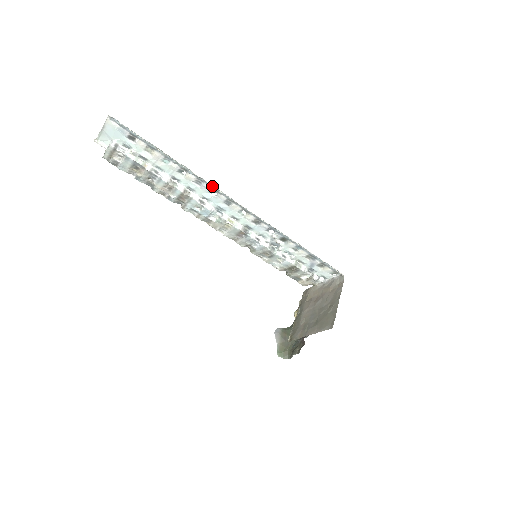
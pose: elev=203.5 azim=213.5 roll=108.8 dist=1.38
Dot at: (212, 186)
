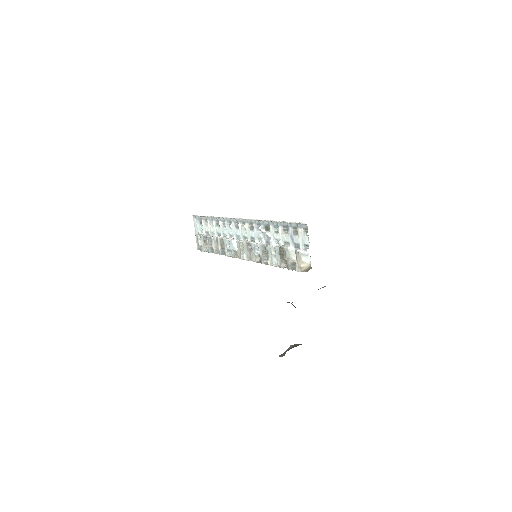
Dot at: (227, 219)
